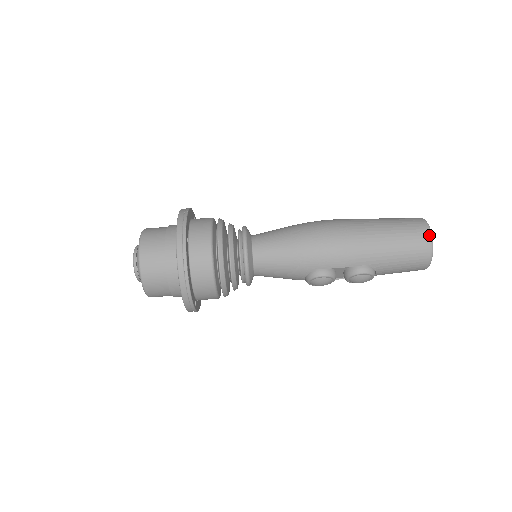
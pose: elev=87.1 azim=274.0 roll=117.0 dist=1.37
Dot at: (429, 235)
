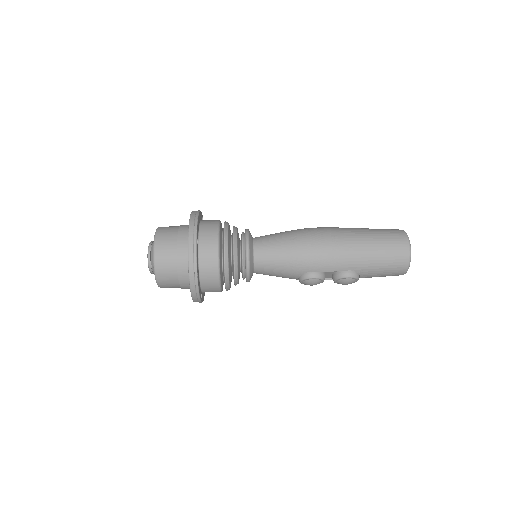
Dot at: (408, 247)
